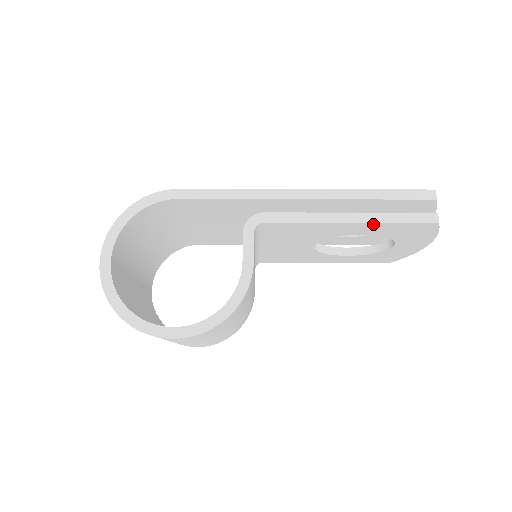
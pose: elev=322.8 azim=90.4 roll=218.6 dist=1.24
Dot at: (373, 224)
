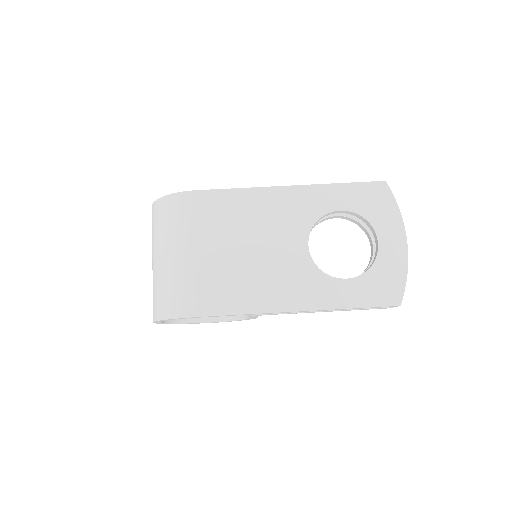
Dot at: occluded
